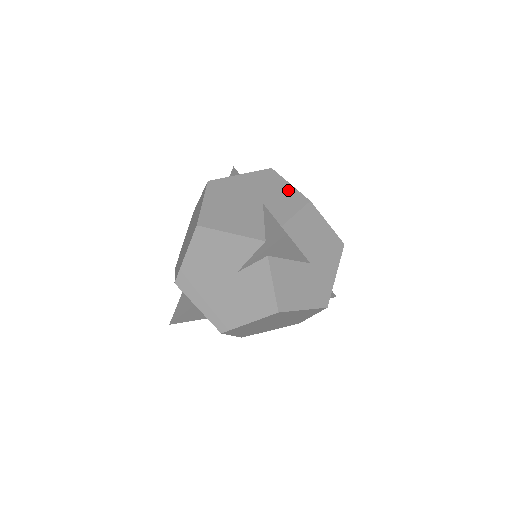
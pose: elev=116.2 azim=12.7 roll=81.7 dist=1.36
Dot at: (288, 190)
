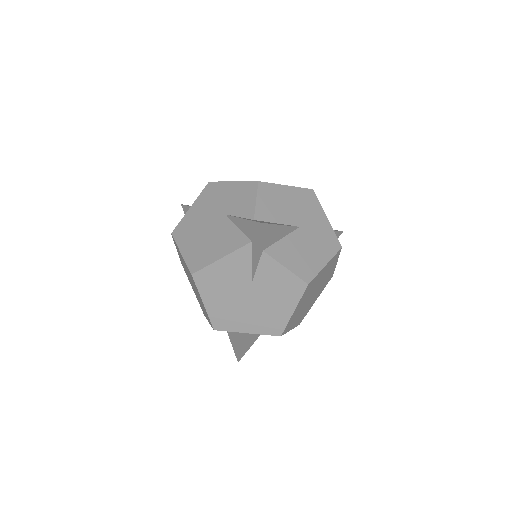
Dot at: (235, 188)
